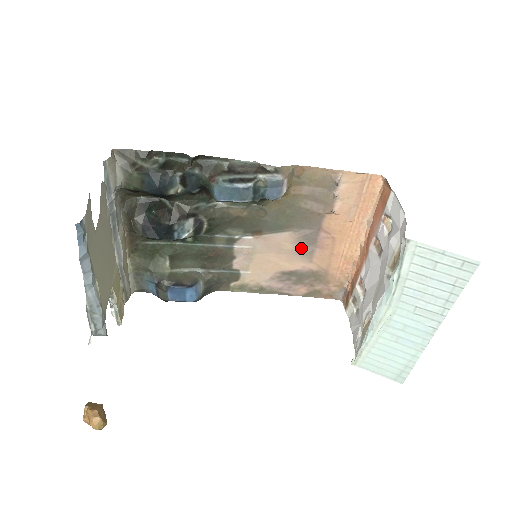
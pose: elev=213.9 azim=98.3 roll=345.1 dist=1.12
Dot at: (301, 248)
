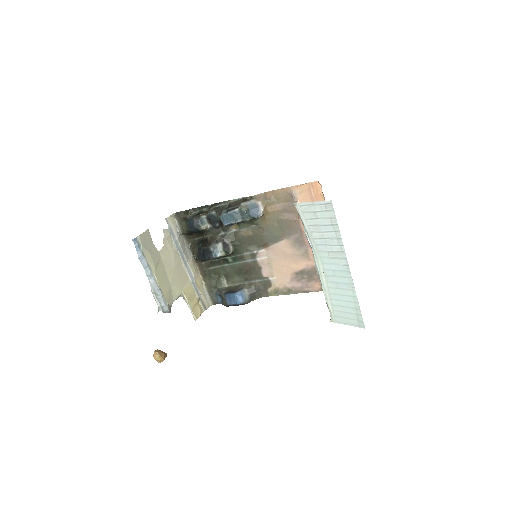
Dot at: (298, 250)
